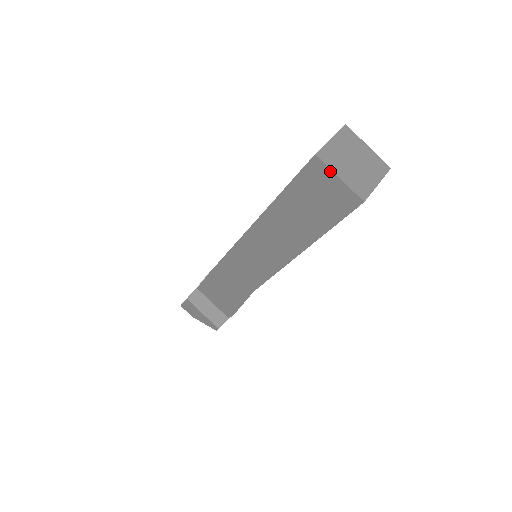
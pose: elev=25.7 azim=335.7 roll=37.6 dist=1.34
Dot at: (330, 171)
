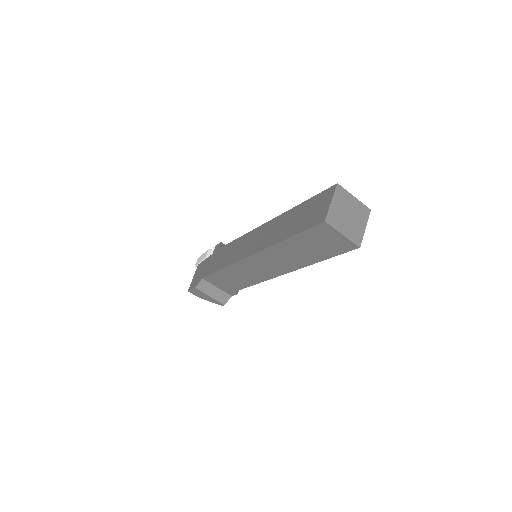
Dot at: (335, 231)
